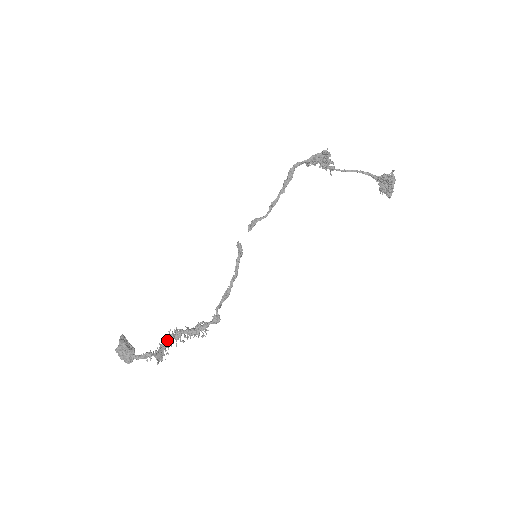
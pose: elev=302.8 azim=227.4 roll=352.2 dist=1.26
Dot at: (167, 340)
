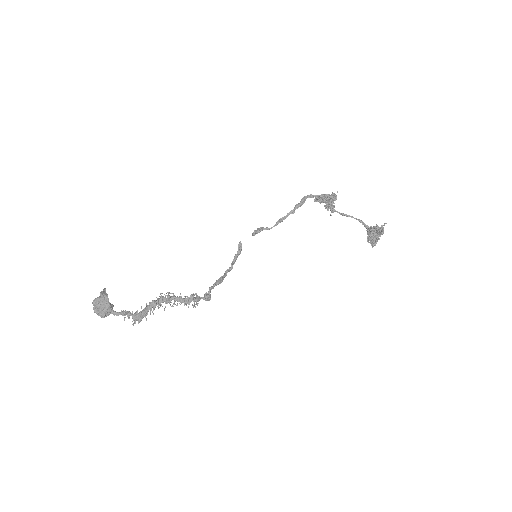
Dot at: (158, 300)
